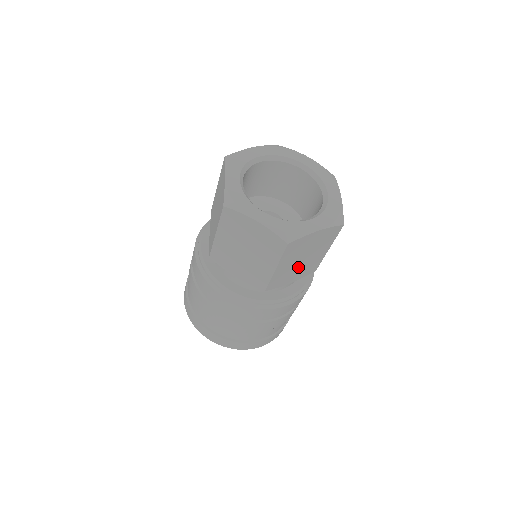
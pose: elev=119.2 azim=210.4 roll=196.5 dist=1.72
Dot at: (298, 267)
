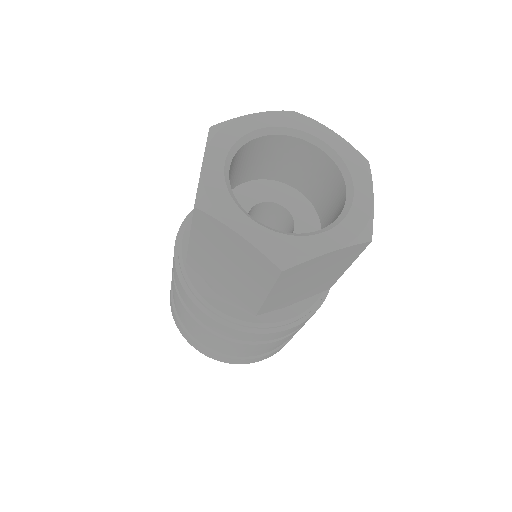
Dot at: (303, 289)
